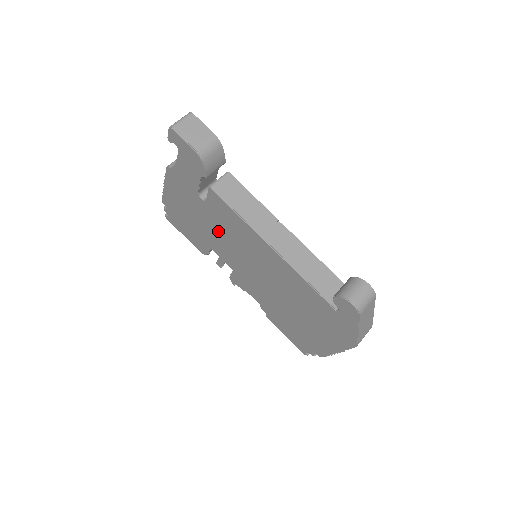
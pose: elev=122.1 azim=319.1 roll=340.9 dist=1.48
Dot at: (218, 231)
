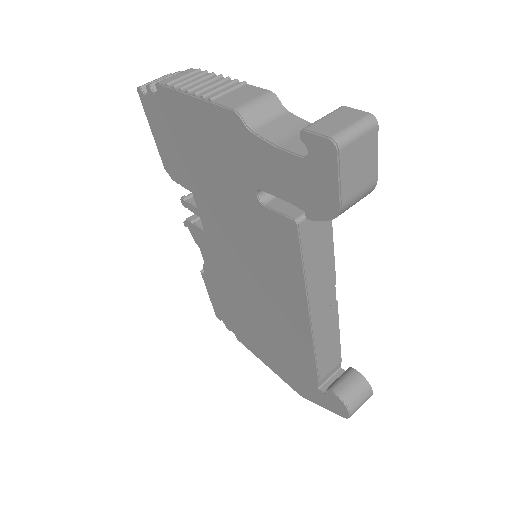
Dot at: (236, 219)
